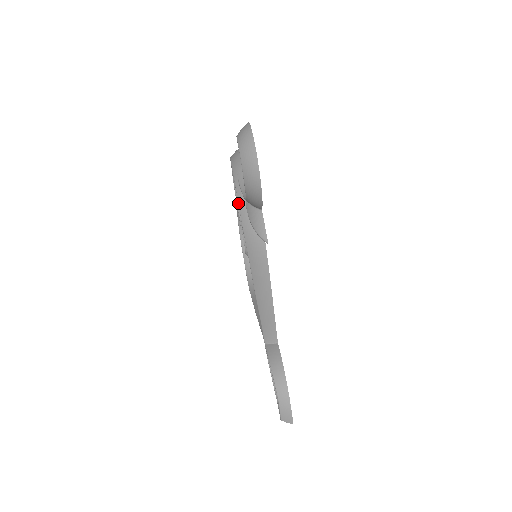
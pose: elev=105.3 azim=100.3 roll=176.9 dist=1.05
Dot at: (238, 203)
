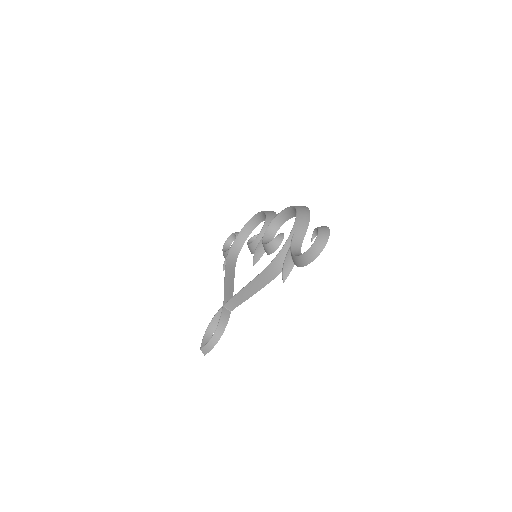
Dot at: (284, 245)
